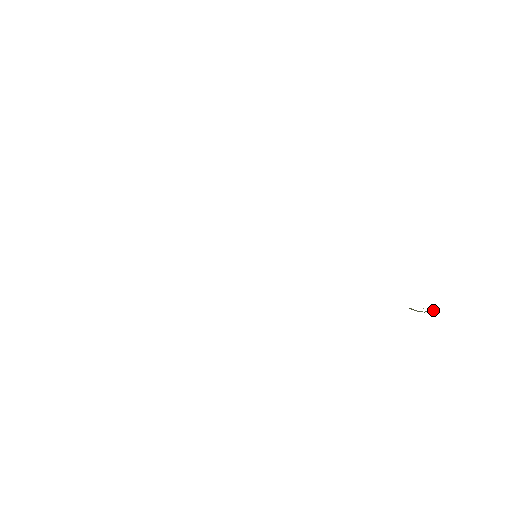
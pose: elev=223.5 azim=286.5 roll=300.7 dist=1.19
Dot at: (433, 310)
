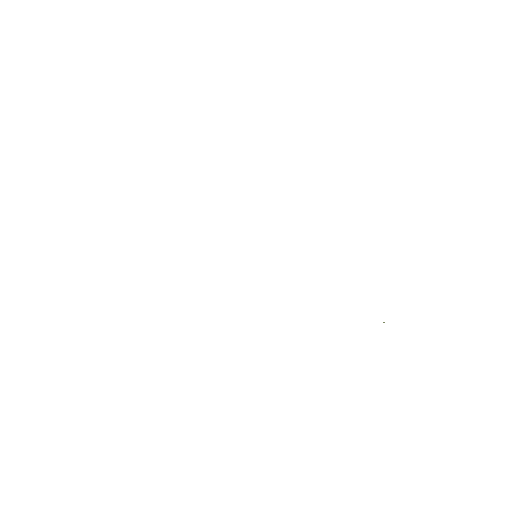
Dot at: occluded
